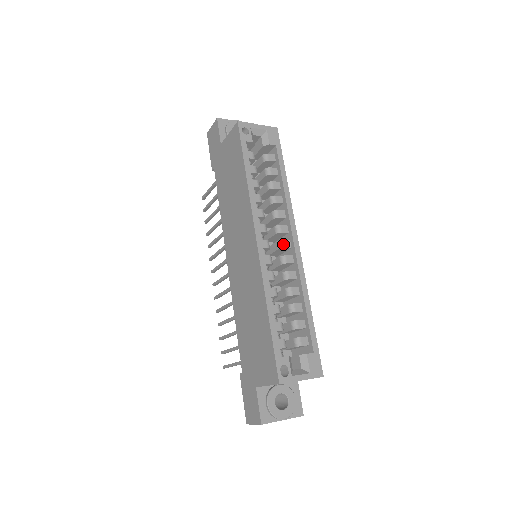
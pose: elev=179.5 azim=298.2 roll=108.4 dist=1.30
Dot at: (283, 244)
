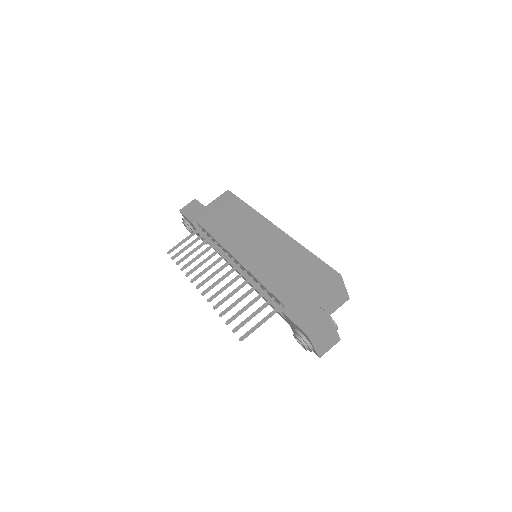
Dot at: occluded
